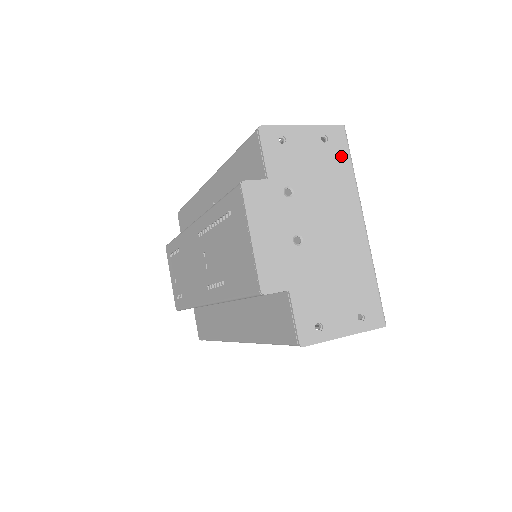
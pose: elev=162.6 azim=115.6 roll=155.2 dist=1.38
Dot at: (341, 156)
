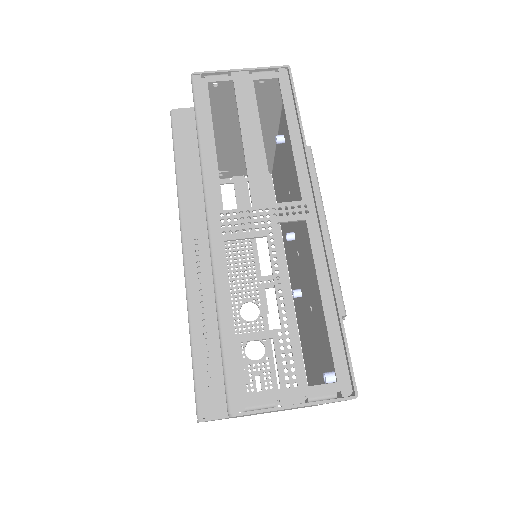
Dot at: occluded
